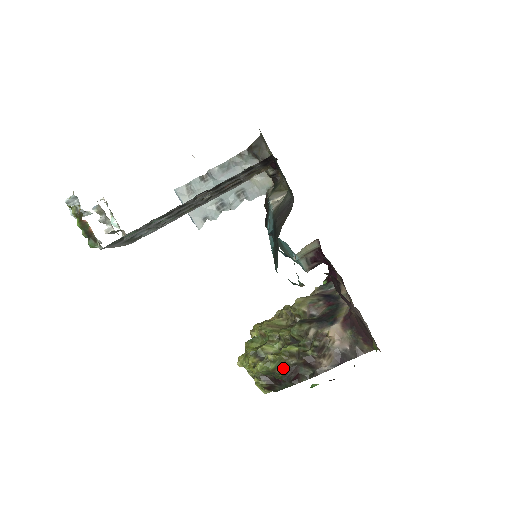
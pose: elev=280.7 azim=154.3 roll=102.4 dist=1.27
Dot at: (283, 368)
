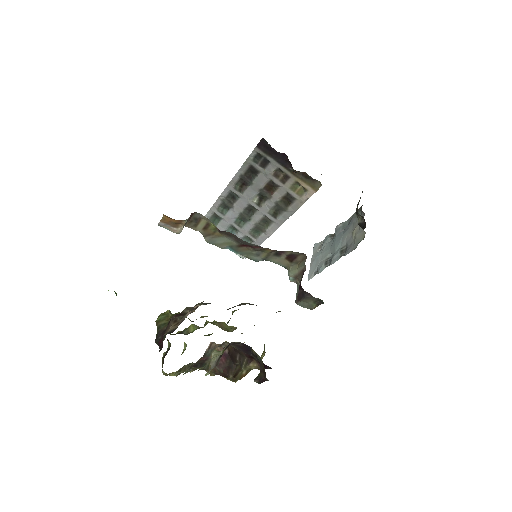
Dot at: (162, 325)
